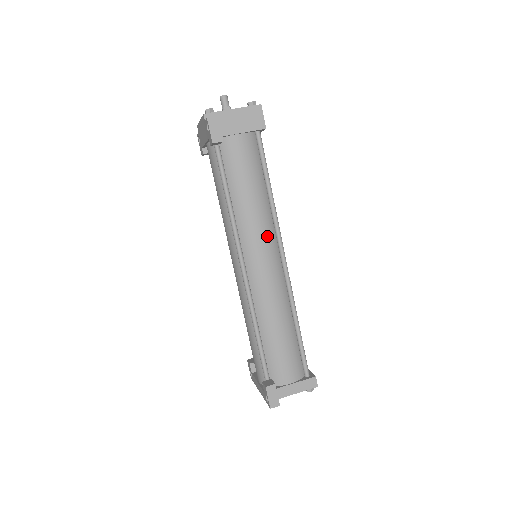
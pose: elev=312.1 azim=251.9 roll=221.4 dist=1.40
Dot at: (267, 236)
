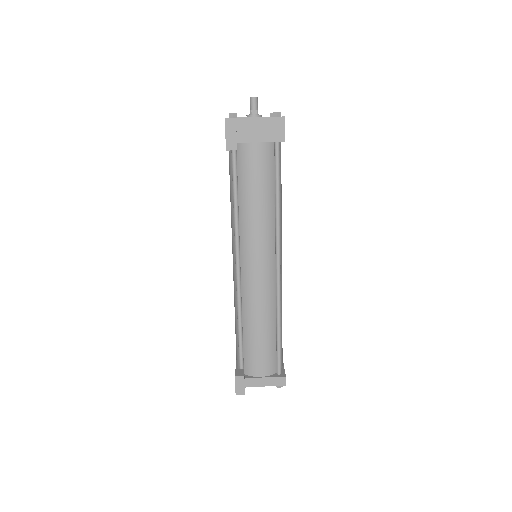
Dot at: (266, 243)
